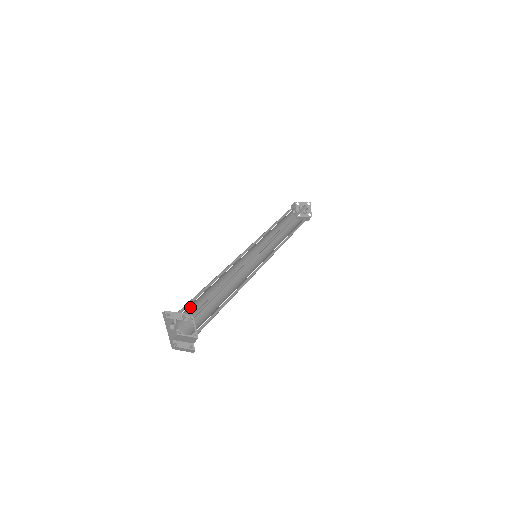
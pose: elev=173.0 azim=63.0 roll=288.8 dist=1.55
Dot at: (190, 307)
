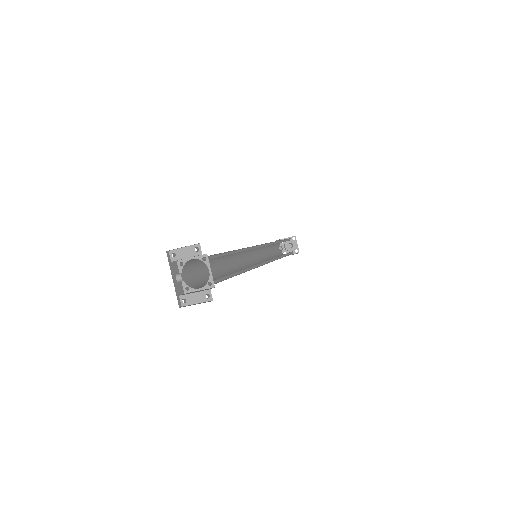
Dot at: (196, 268)
